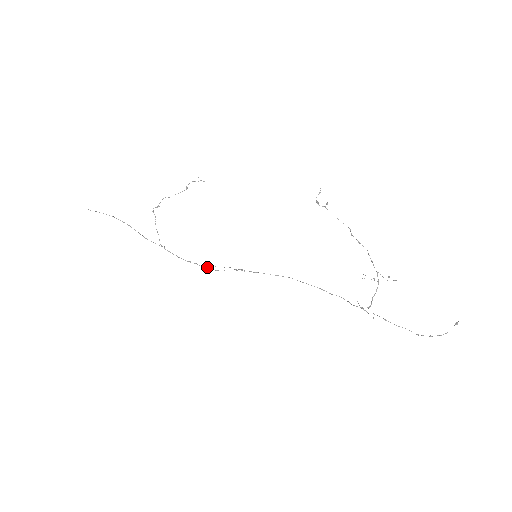
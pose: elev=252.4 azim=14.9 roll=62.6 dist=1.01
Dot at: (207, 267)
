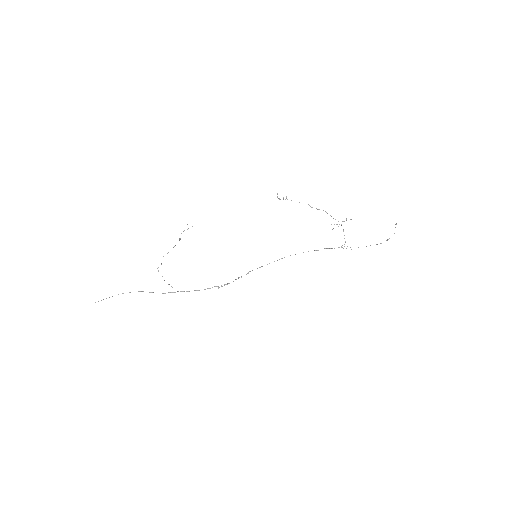
Dot at: (222, 286)
